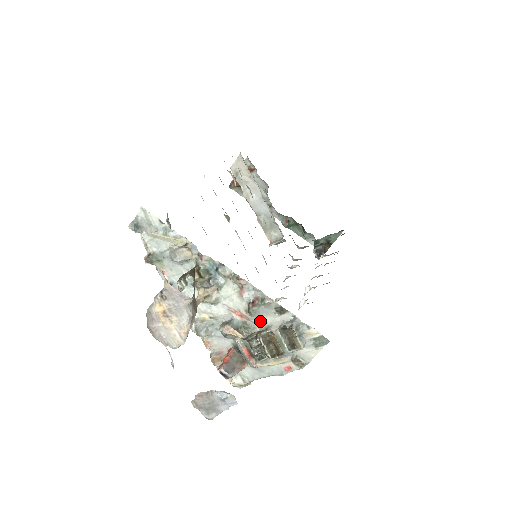
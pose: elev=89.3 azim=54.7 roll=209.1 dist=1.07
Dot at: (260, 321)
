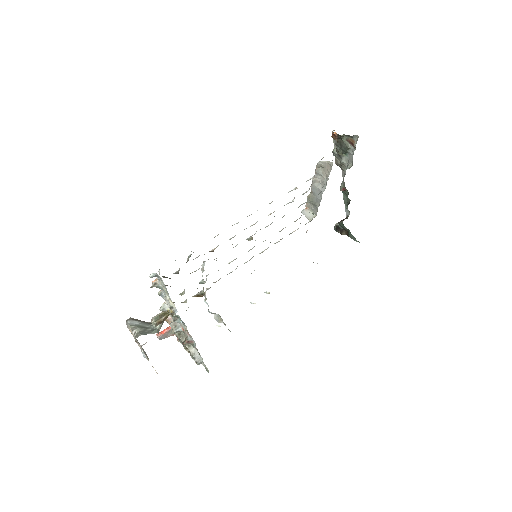
Dot at: occluded
